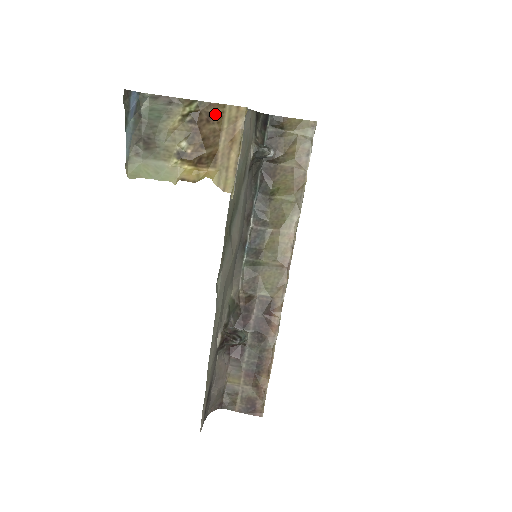
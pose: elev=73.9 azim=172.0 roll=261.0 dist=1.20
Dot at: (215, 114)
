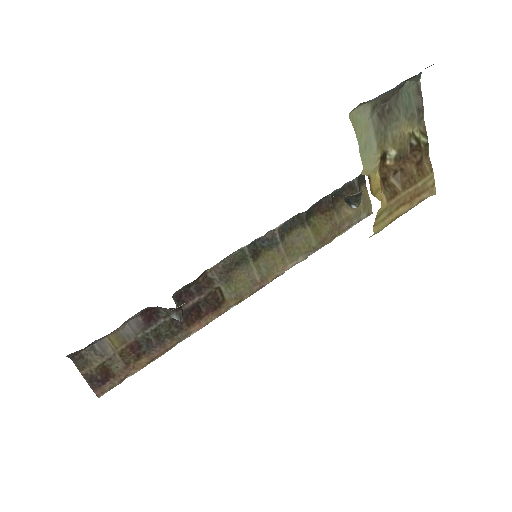
Dot at: (423, 166)
